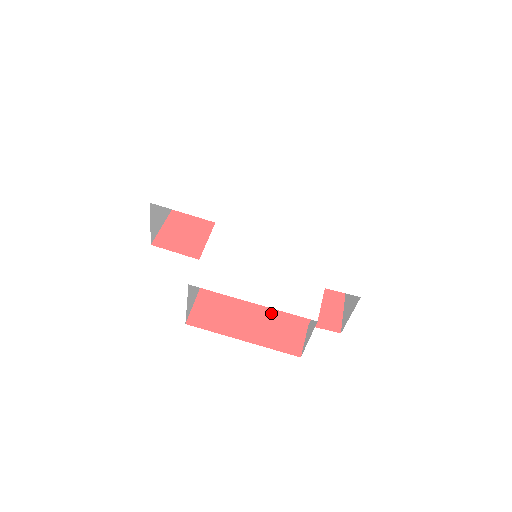
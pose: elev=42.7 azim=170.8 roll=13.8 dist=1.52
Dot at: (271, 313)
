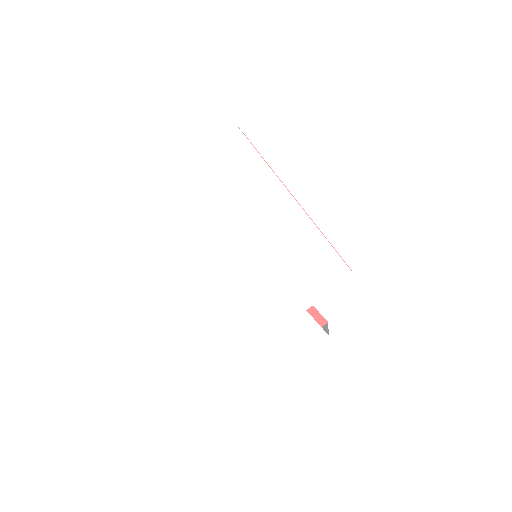
Dot at: occluded
